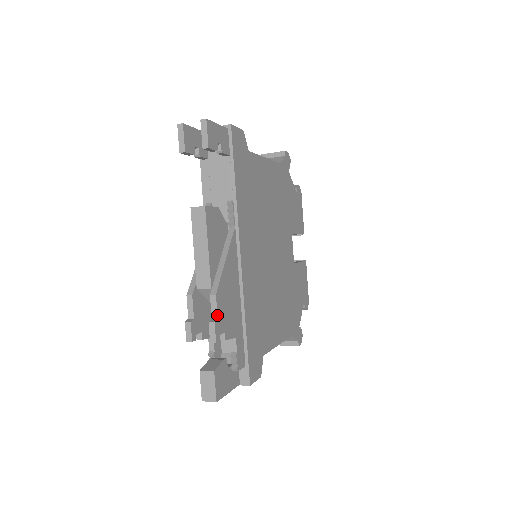
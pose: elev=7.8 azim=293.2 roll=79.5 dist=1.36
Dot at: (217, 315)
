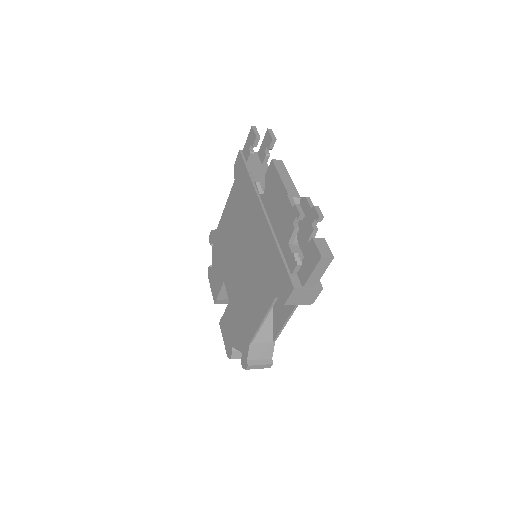
Dot at: occluded
